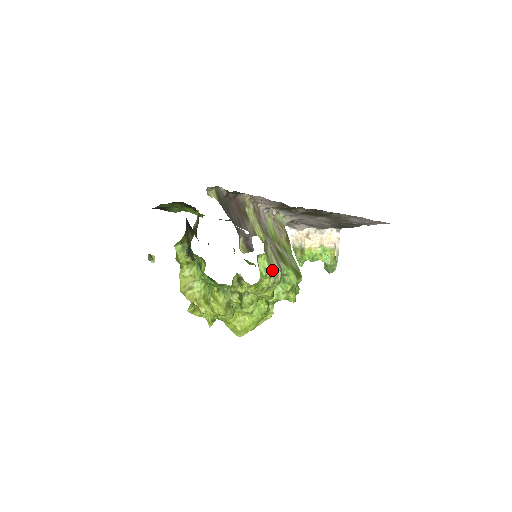
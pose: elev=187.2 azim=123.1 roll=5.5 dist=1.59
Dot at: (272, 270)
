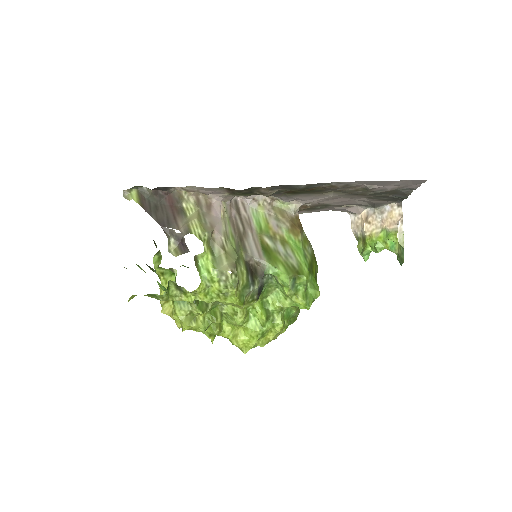
Dot at: (219, 272)
